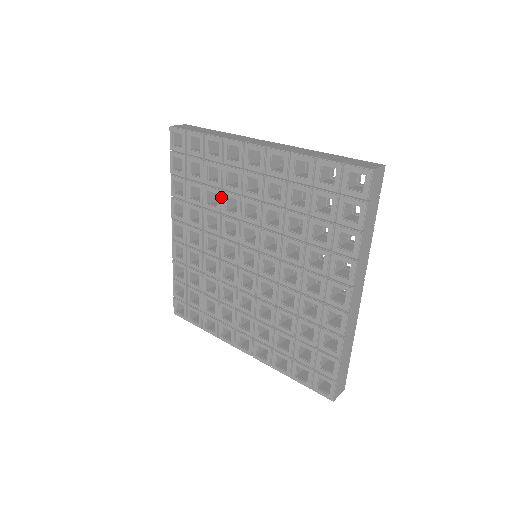
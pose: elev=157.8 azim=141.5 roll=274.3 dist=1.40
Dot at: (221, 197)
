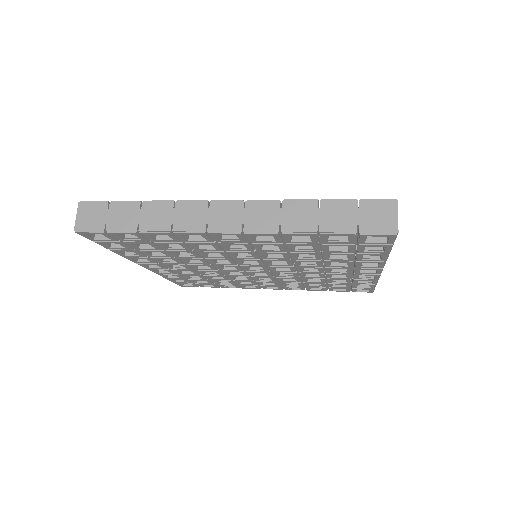
Dot at: (195, 252)
